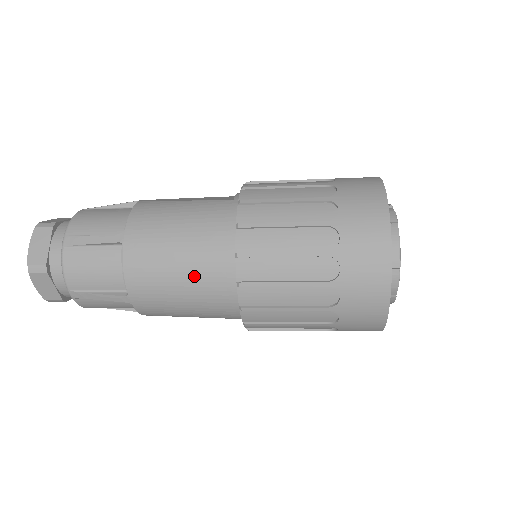
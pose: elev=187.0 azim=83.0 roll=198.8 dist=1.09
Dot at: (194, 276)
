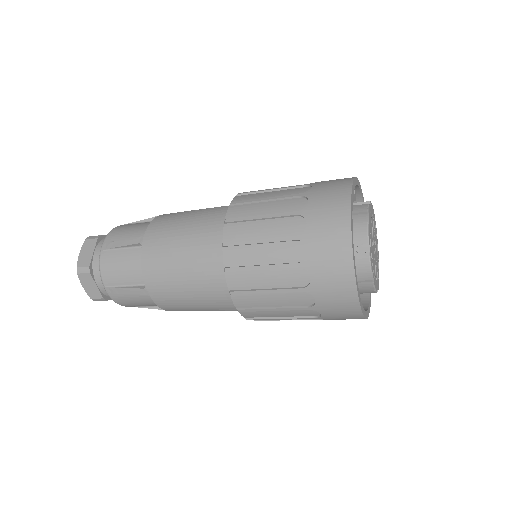
Dot at: (193, 267)
